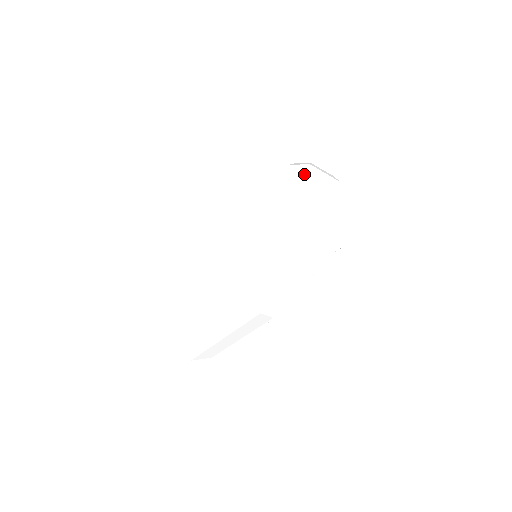
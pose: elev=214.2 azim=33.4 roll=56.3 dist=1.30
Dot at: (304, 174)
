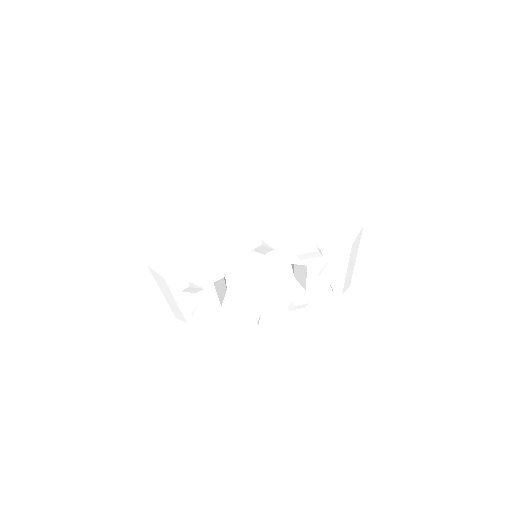
Dot at: (231, 165)
